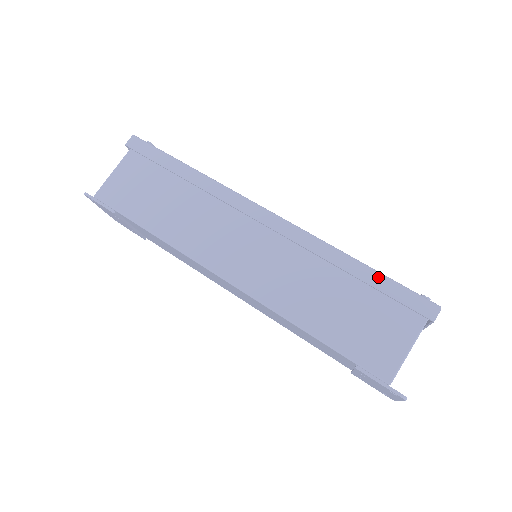
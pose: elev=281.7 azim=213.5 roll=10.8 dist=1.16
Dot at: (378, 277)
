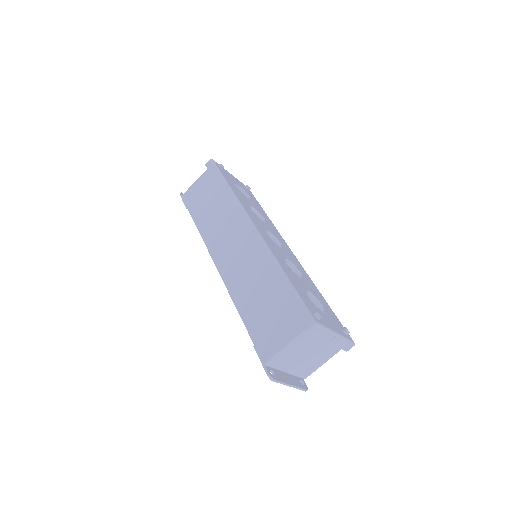
Dot at: (289, 288)
